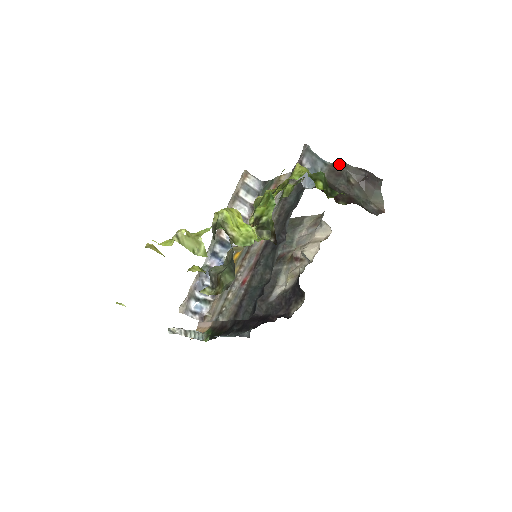
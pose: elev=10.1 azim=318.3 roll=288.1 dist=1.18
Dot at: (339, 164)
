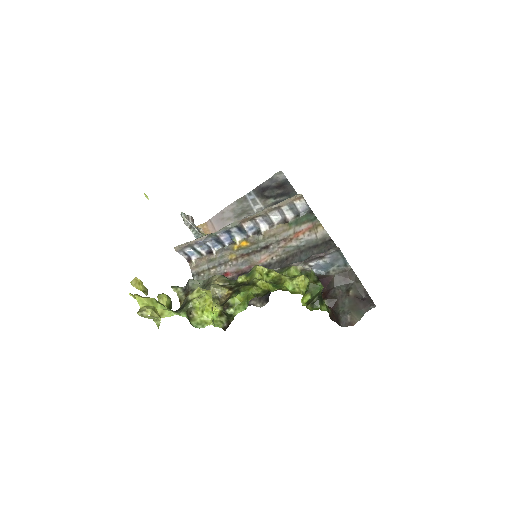
Dot at: (355, 274)
